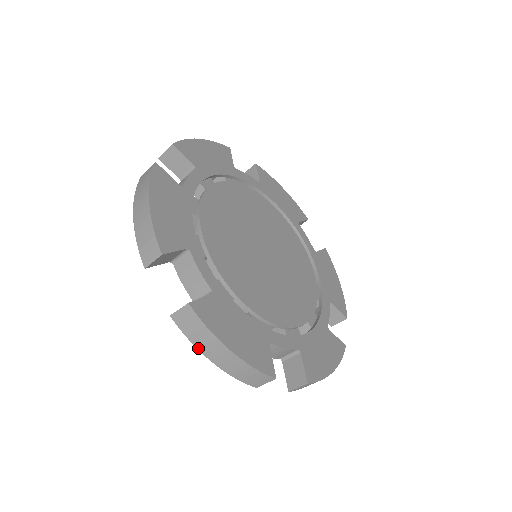
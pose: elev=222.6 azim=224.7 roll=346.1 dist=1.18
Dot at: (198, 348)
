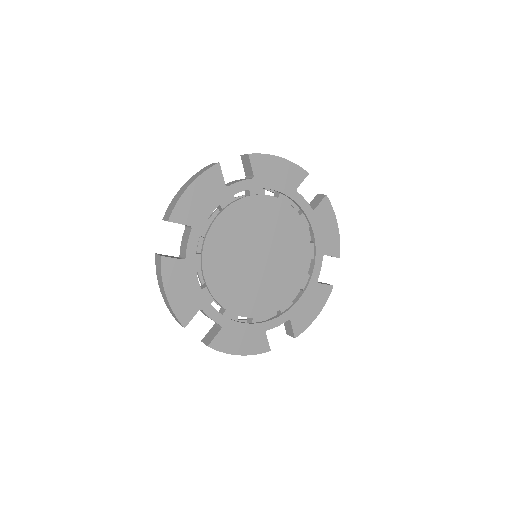
Dot at: occluded
